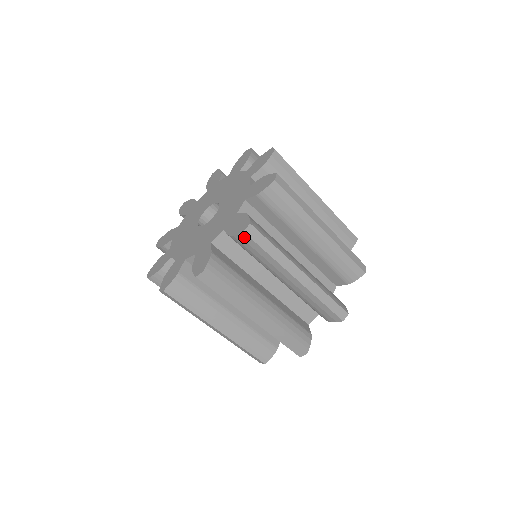
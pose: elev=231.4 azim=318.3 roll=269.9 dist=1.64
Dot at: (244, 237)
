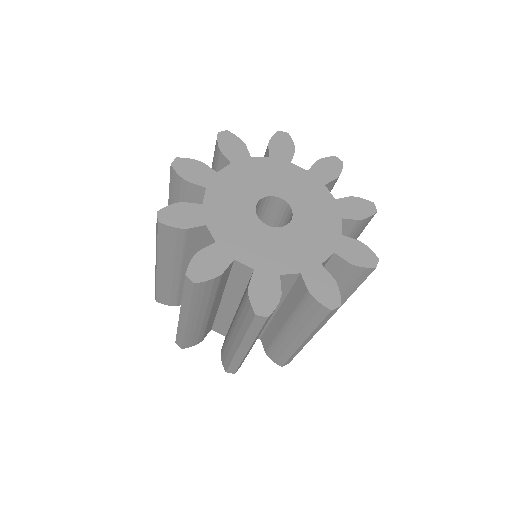
Dot at: (324, 310)
